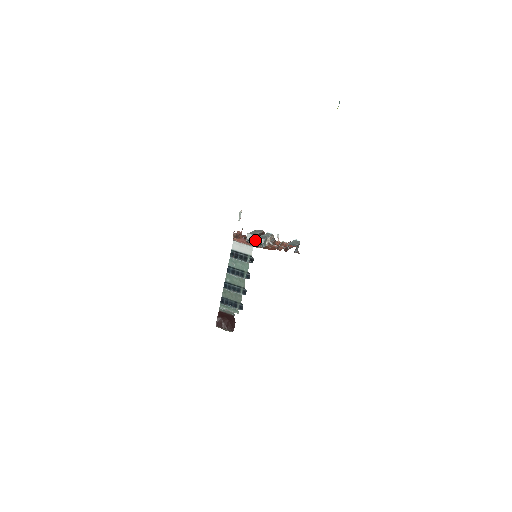
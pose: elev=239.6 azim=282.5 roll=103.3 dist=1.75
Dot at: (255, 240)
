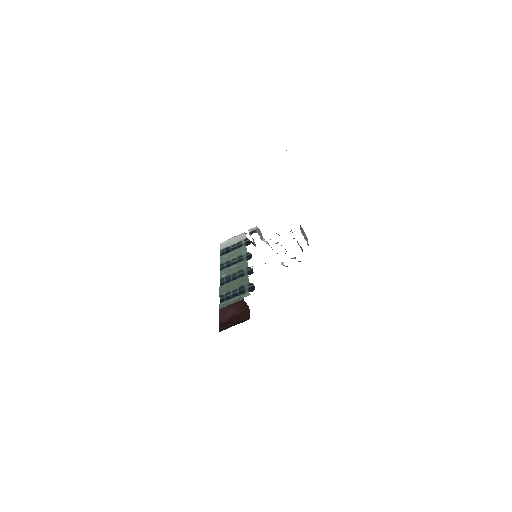
Dot at: occluded
